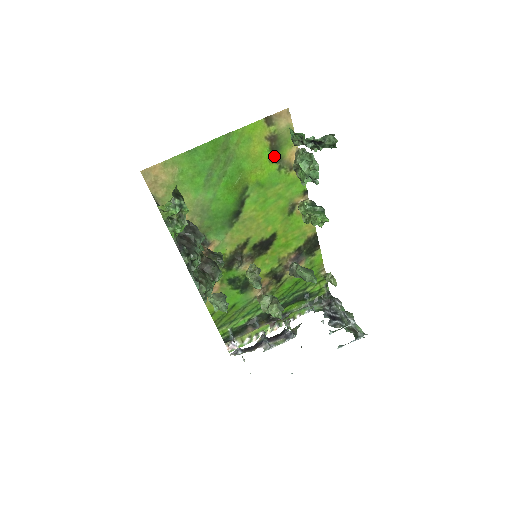
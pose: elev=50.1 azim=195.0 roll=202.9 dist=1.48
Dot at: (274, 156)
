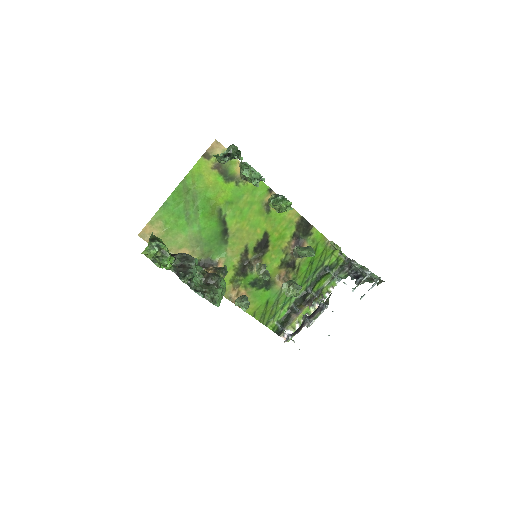
Dot at: (227, 177)
